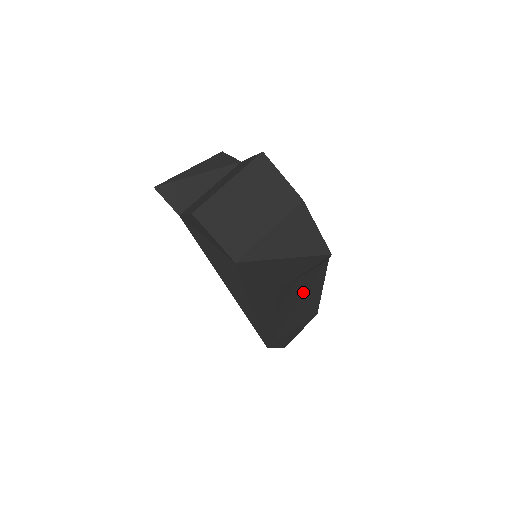
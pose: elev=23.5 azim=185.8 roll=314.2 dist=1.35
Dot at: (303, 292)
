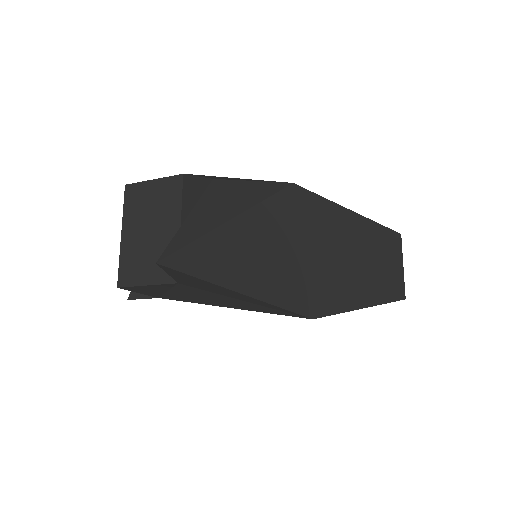
Dot at: (288, 235)
